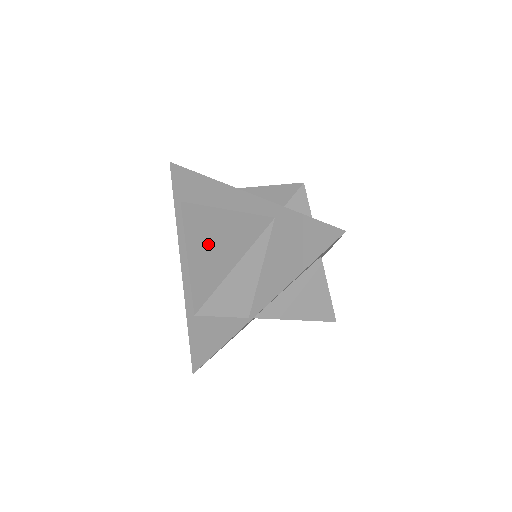
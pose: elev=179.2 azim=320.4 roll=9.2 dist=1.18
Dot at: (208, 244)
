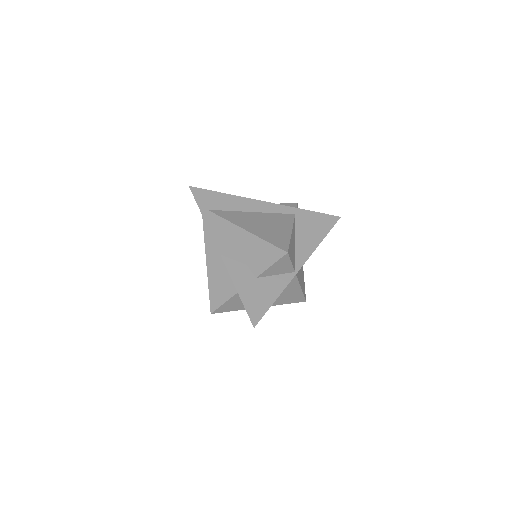
Dot at: (259, 225)
